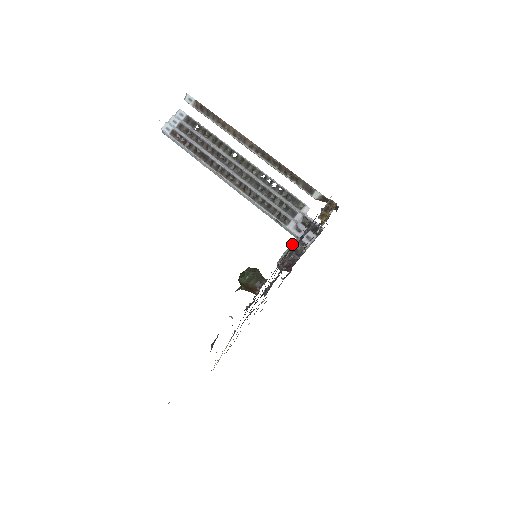
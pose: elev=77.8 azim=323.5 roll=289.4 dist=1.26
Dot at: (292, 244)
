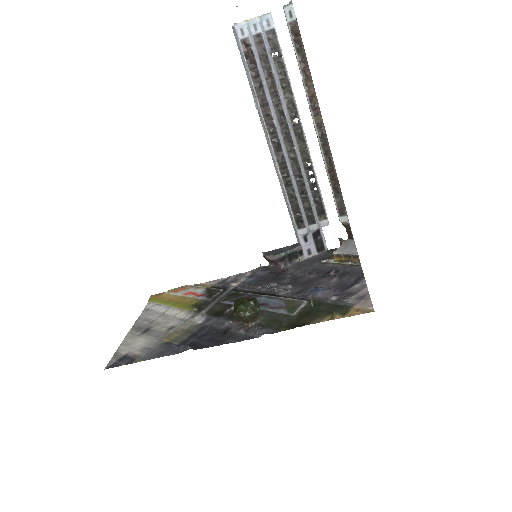
Dot at: (304, 301)
